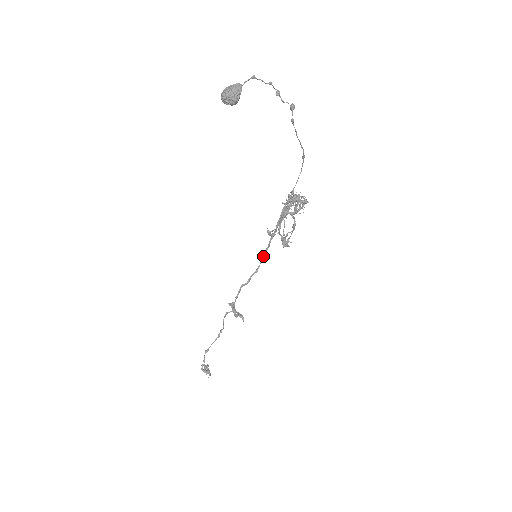
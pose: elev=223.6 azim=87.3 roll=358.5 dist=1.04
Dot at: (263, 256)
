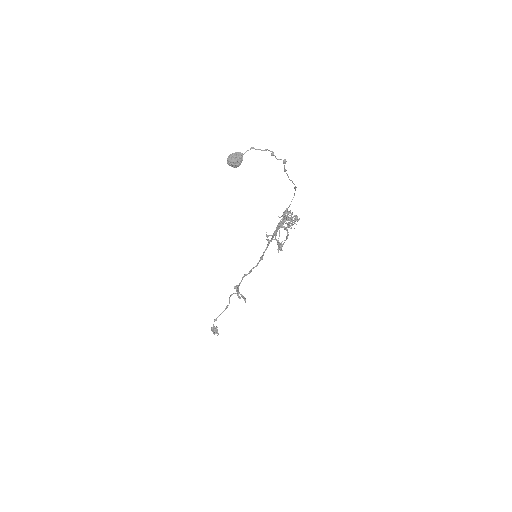
Dot at: (262, 256)
